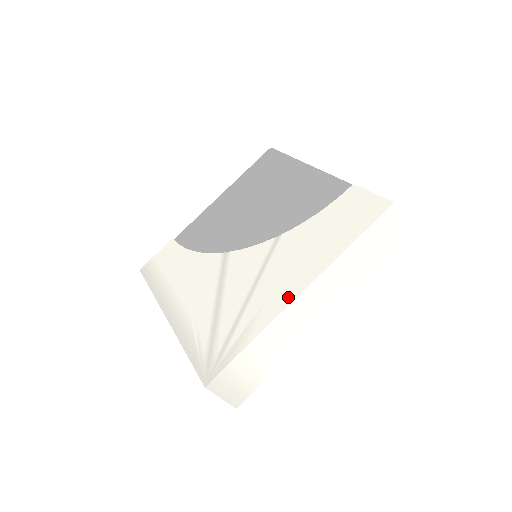
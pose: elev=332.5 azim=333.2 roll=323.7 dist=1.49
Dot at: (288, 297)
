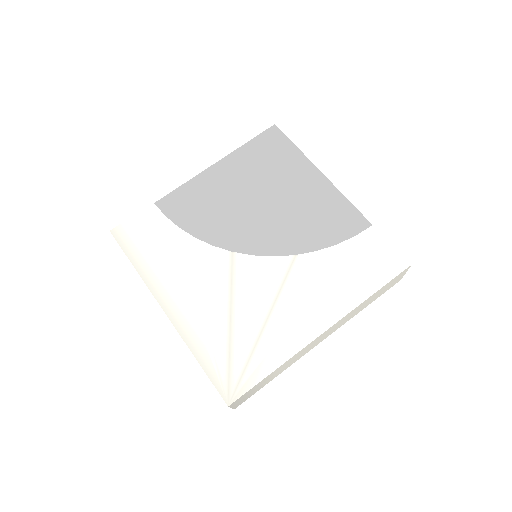
Dot at: (311, 332)
